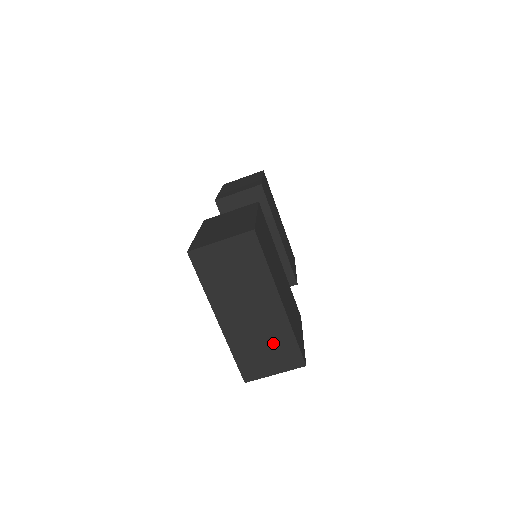
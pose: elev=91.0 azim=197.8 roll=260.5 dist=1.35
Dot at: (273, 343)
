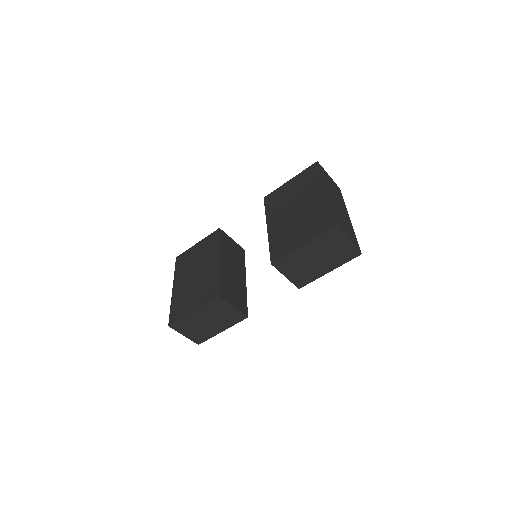
Dot at: (348, 227)
